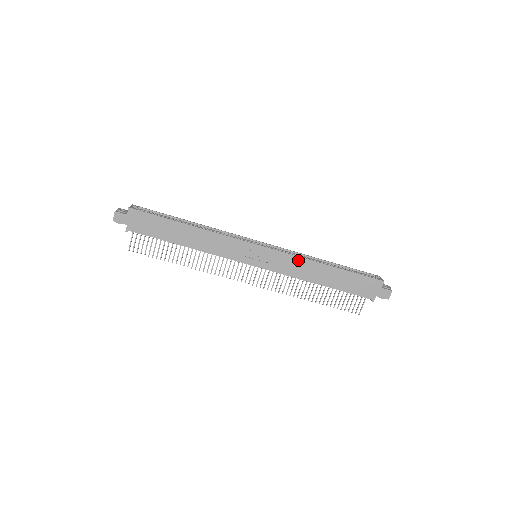
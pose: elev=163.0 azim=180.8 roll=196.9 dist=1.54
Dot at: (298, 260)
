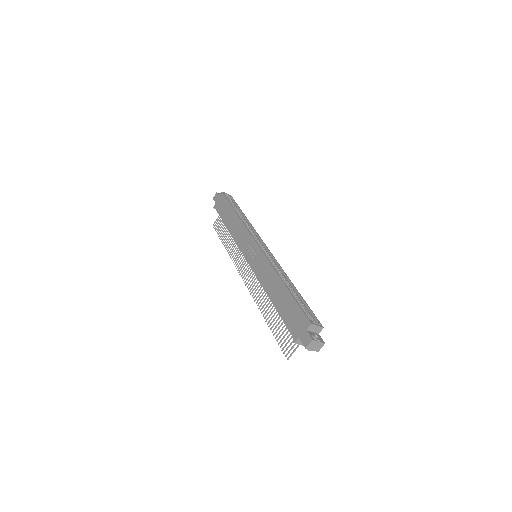
Dot at: (269, 267)
